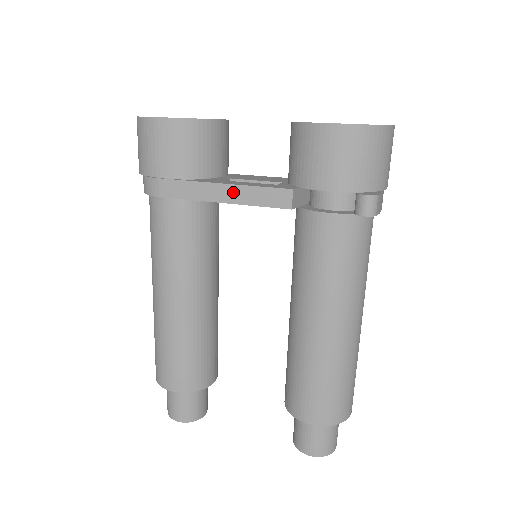
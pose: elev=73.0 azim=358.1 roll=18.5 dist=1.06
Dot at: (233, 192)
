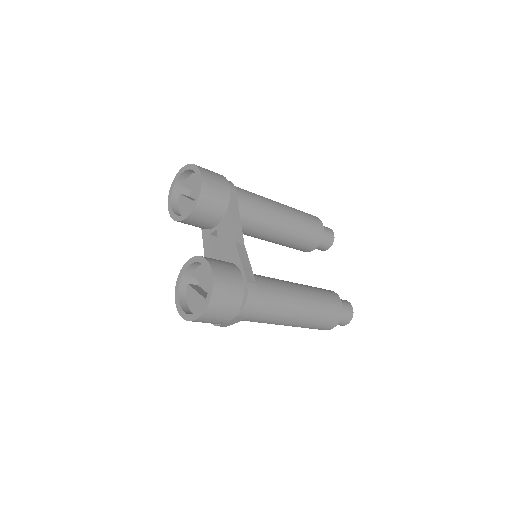
Dot at: occluded
